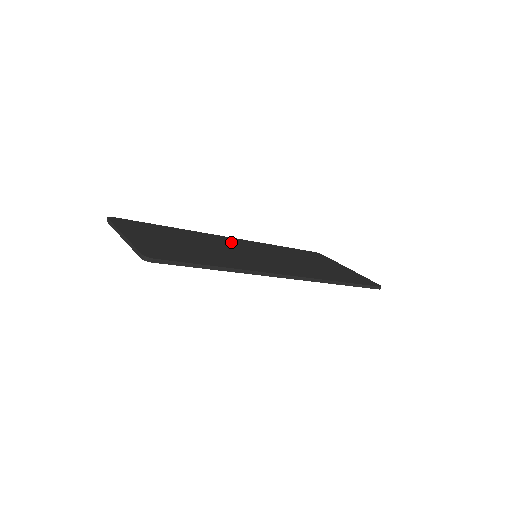
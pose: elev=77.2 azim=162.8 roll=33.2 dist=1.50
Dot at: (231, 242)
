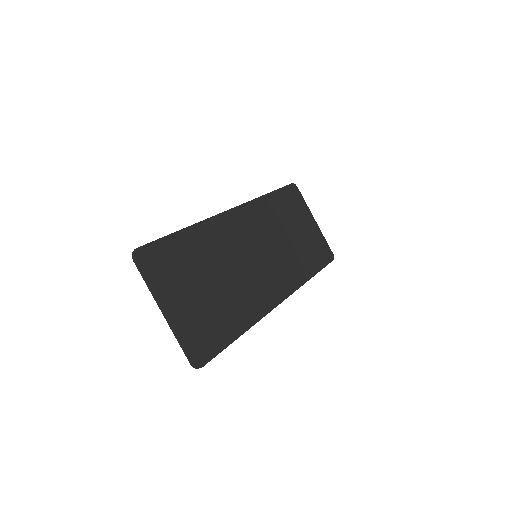
Dot at: (236, 230)
